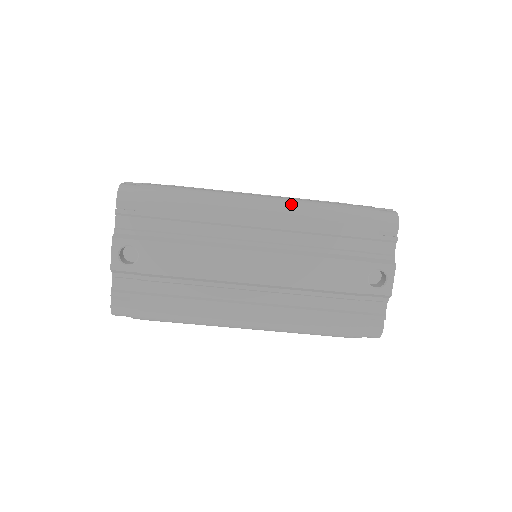
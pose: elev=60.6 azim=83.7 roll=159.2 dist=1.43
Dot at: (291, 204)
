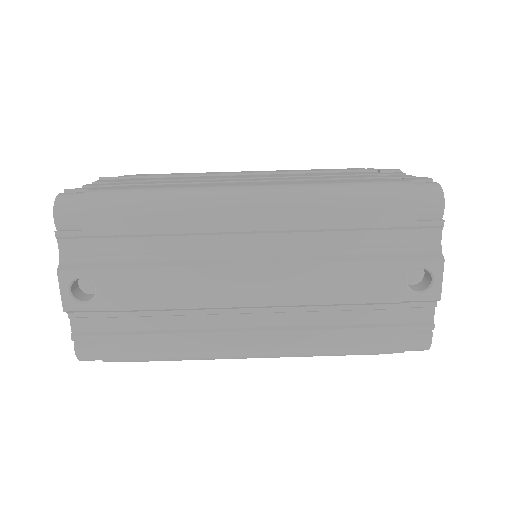
Dot at: (291, 193)
